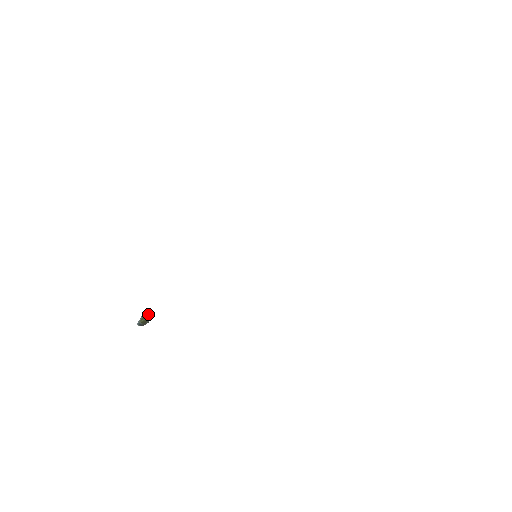
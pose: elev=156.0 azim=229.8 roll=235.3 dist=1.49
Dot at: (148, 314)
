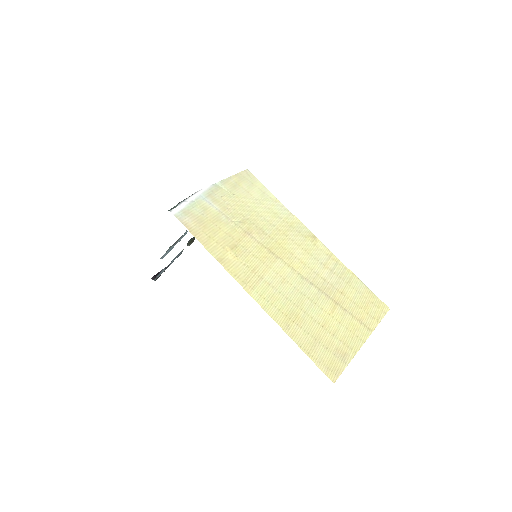
Dot at: (191, 239)
